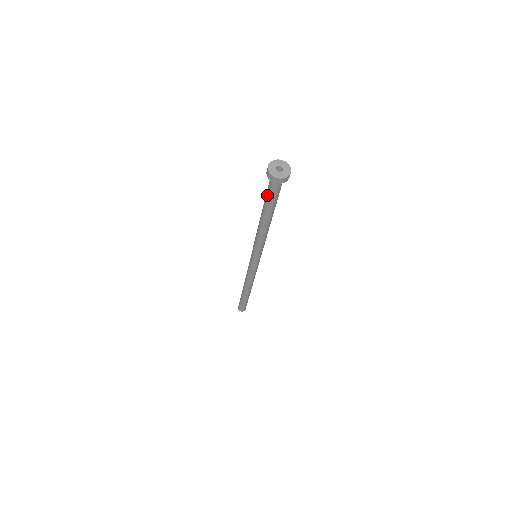
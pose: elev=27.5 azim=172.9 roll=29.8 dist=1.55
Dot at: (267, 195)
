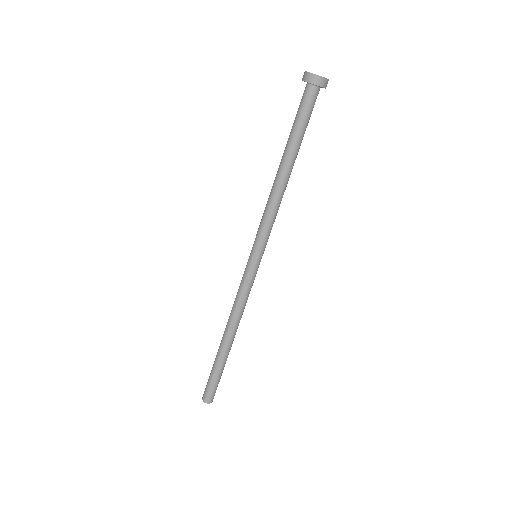
Dot at: (300, 120)
